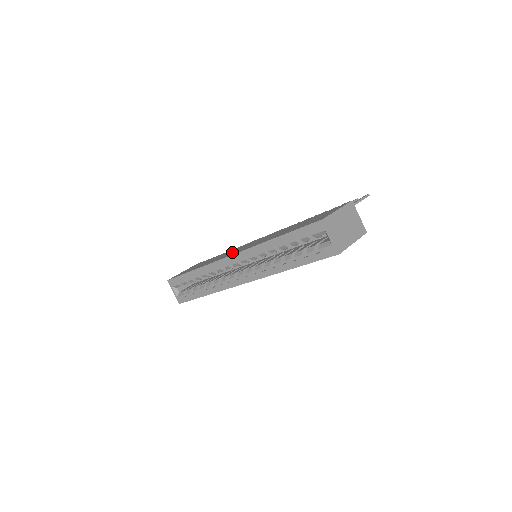
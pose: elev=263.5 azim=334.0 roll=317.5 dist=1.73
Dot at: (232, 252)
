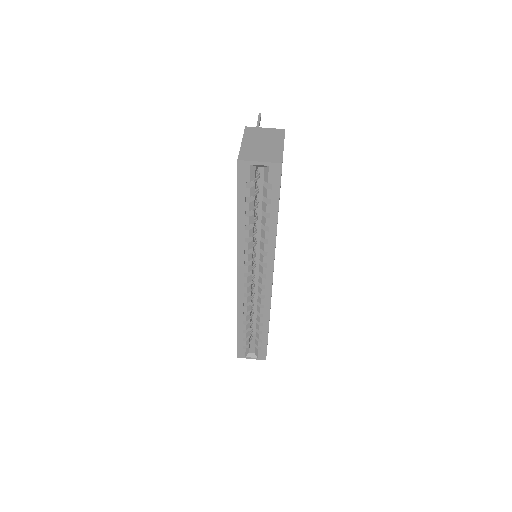
Dot at: occluded
